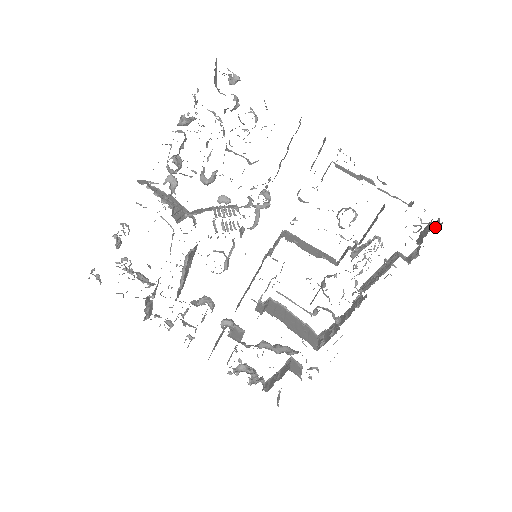
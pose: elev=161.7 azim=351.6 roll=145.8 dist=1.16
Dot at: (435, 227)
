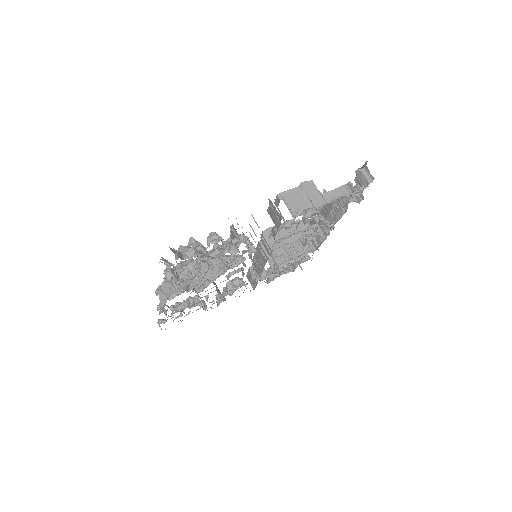
Dot at: (369, 182)
